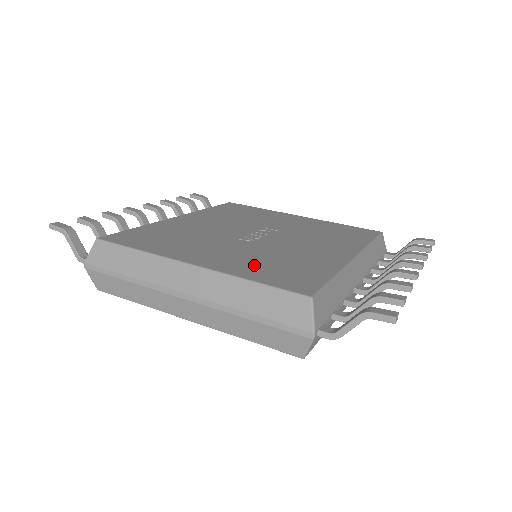
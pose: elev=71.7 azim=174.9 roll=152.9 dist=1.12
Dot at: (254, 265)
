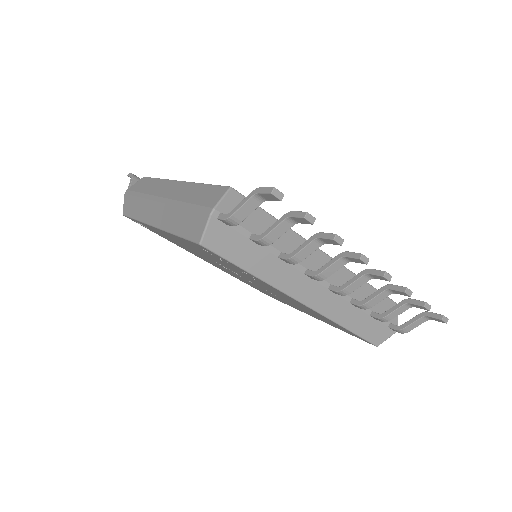
Dot at: occluded
